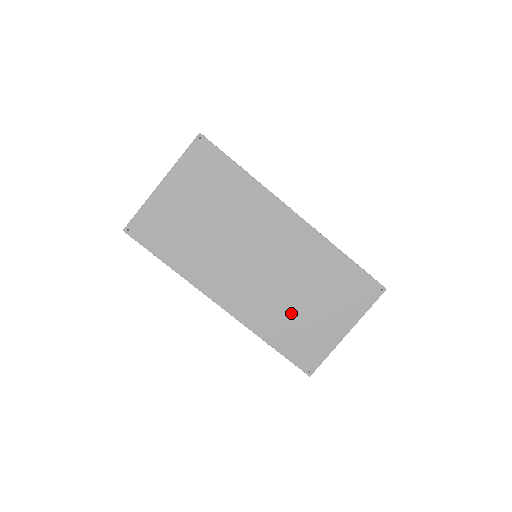
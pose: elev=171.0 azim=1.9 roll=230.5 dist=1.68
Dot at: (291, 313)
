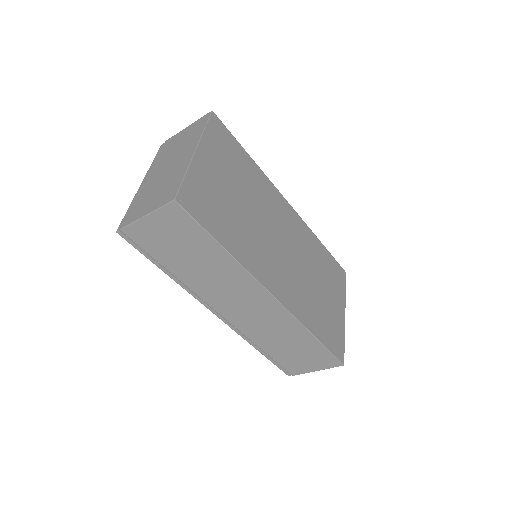
Dot at: (315, 299)
